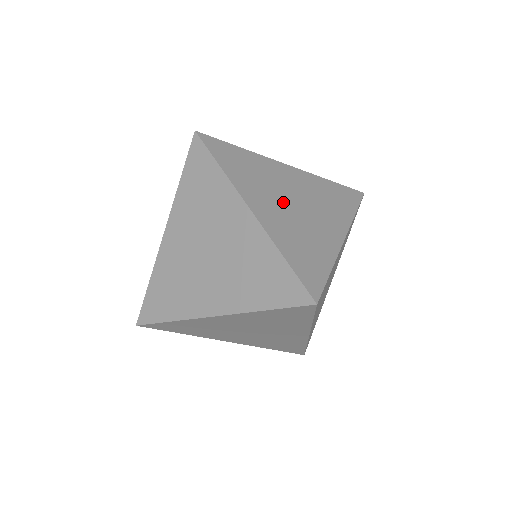
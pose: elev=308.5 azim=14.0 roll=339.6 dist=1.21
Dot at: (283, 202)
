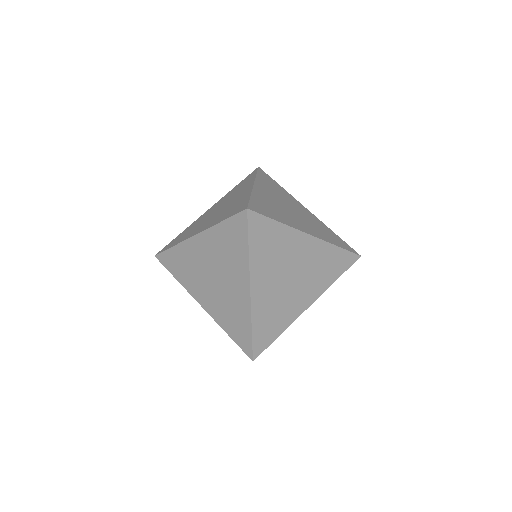
Dot at: (294, 215)
